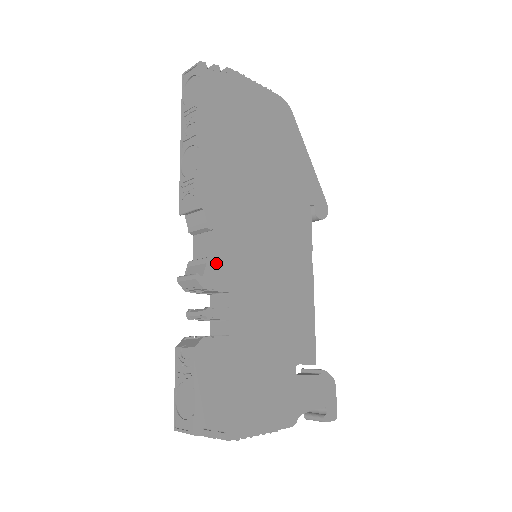
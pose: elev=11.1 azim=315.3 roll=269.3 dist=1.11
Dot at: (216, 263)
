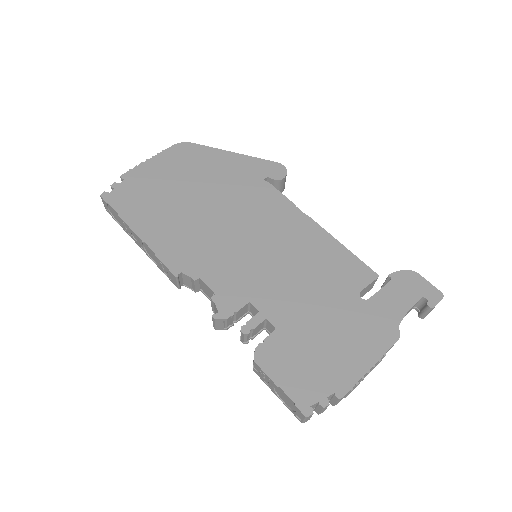
Dot at: (221, 294)
